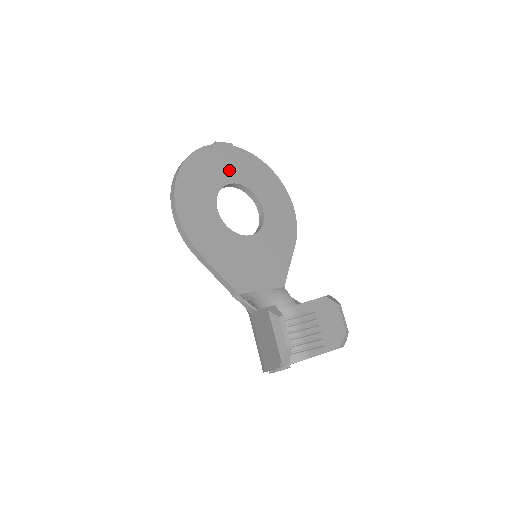
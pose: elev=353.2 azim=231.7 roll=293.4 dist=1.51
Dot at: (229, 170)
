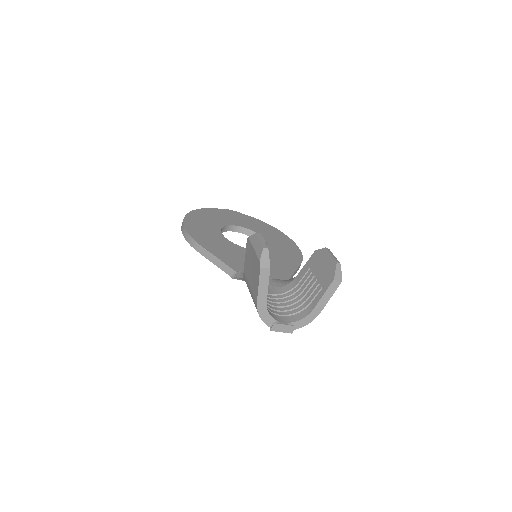
Dot at: (235, 221)
